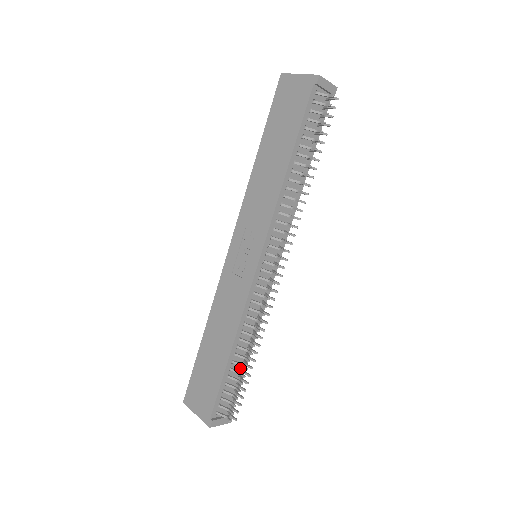
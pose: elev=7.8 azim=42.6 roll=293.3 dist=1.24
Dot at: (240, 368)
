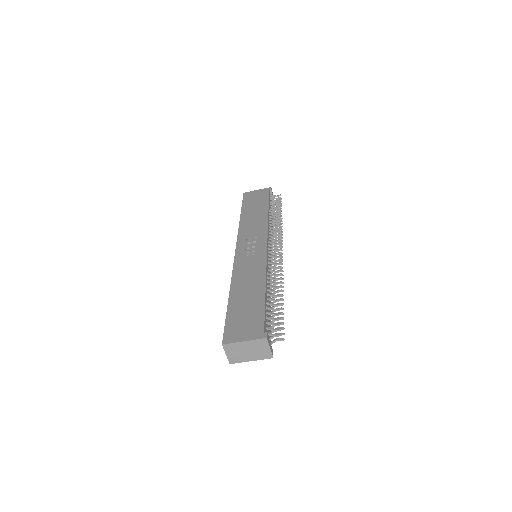
Dot at: occluded
